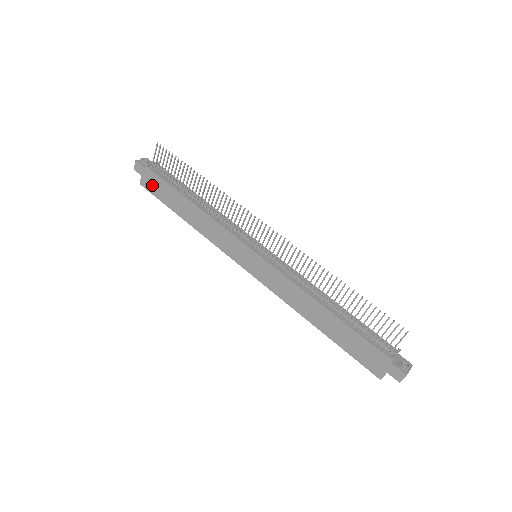
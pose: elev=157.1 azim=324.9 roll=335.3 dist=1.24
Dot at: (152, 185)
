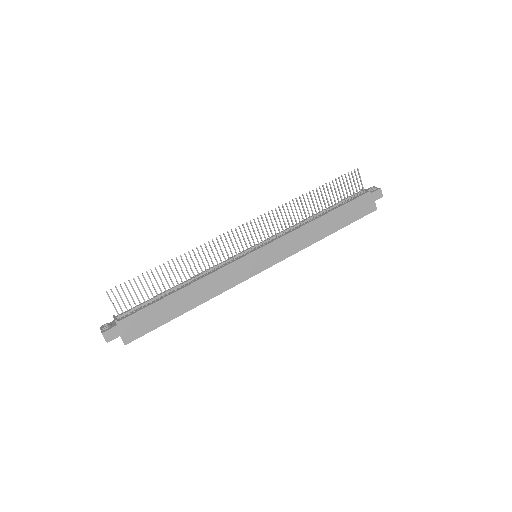
Dot at: (137, 328)
